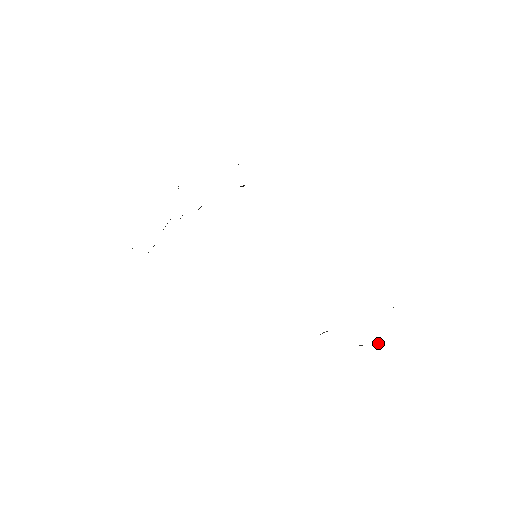
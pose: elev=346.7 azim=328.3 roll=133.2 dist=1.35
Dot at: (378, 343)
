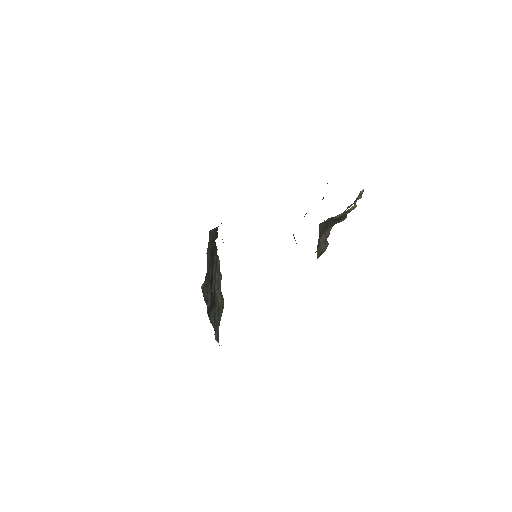
Dot at: (353, 207)
